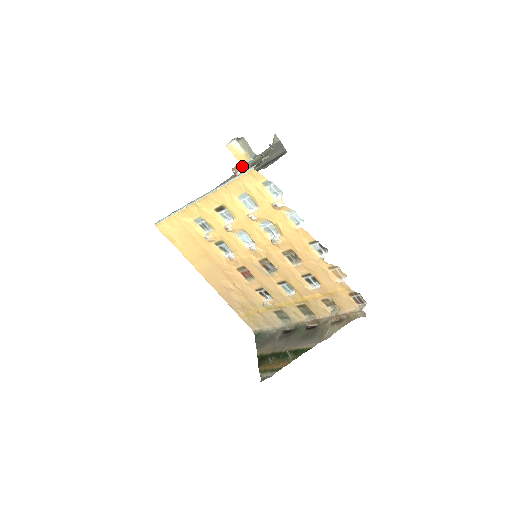
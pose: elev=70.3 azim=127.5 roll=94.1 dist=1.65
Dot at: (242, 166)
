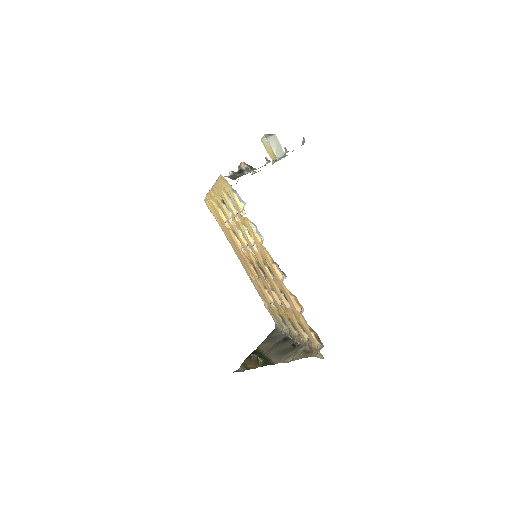
Dot at: (240, 166)
